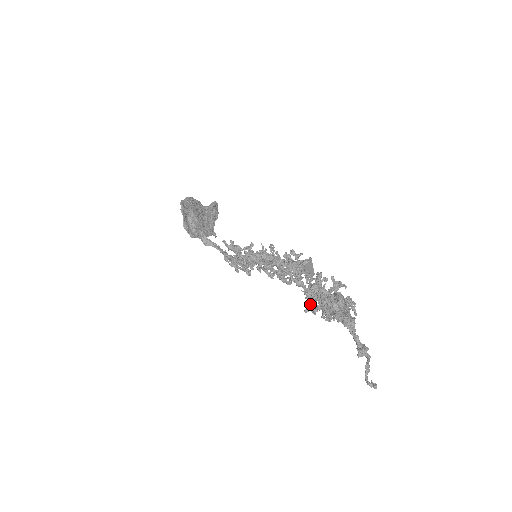
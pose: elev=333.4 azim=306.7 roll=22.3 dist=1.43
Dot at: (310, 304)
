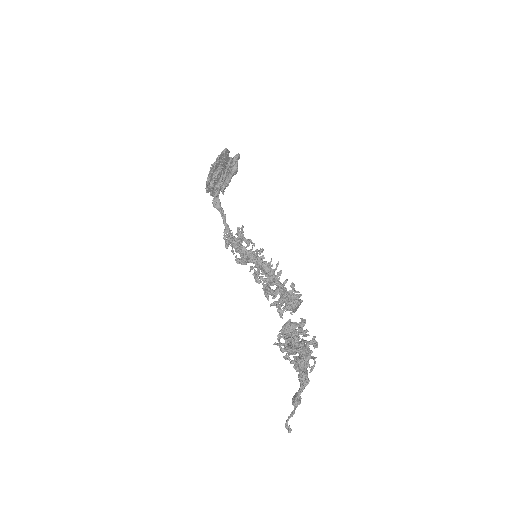
Dot at: (278, 334)
